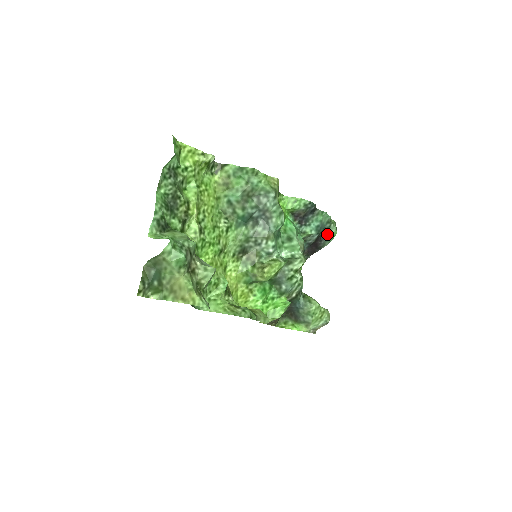
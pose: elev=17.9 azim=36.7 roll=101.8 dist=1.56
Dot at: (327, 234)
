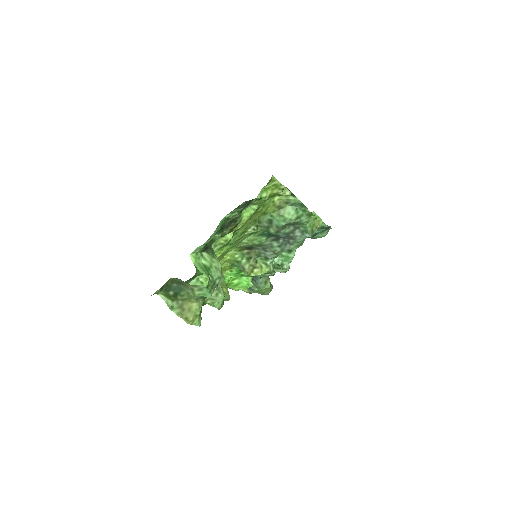
Dot at: occluded
